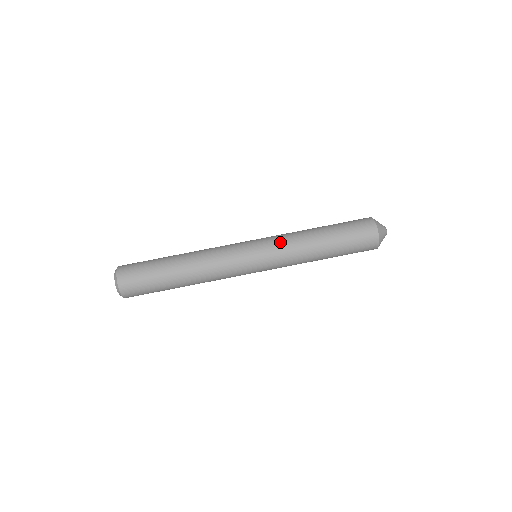
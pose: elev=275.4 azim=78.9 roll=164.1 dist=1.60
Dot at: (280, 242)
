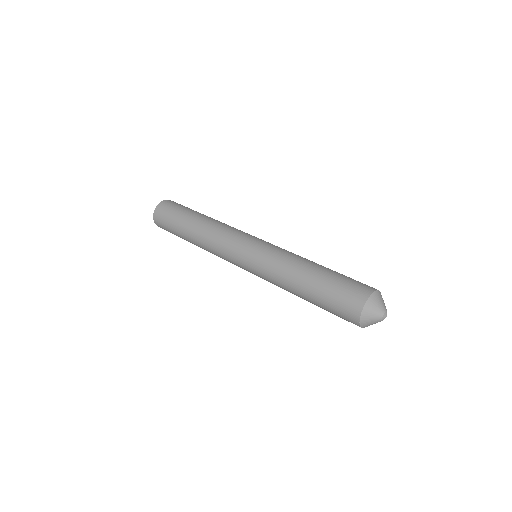
Dot at: occluded
